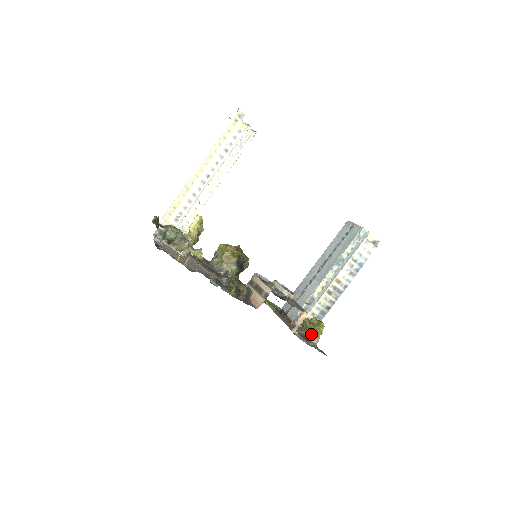
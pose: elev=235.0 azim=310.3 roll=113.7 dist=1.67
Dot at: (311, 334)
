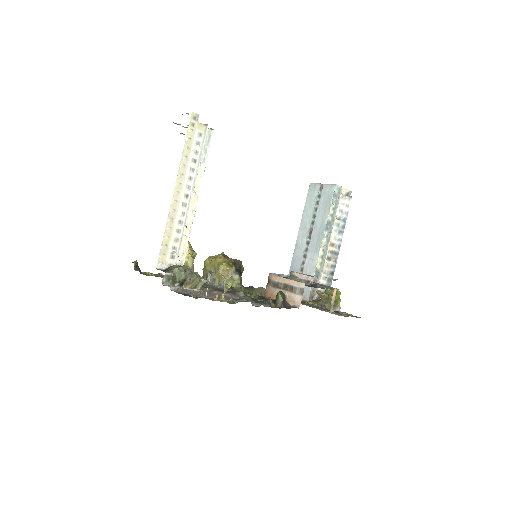
Dot at: (333, 305)
